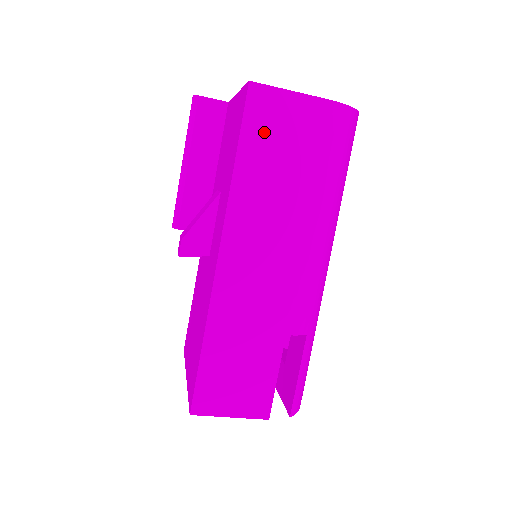
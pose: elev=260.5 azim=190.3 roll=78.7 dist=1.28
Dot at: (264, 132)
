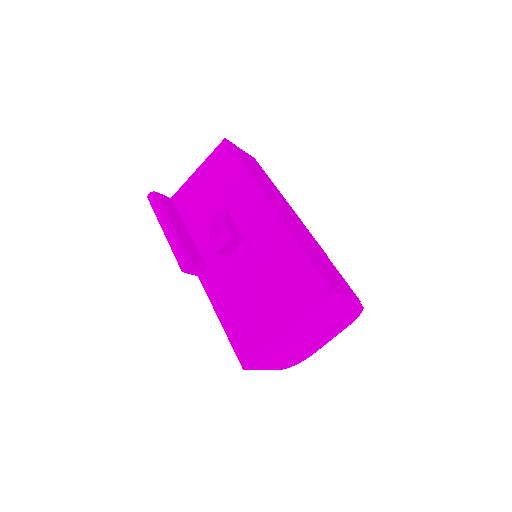
Dot at: (244, 159)
